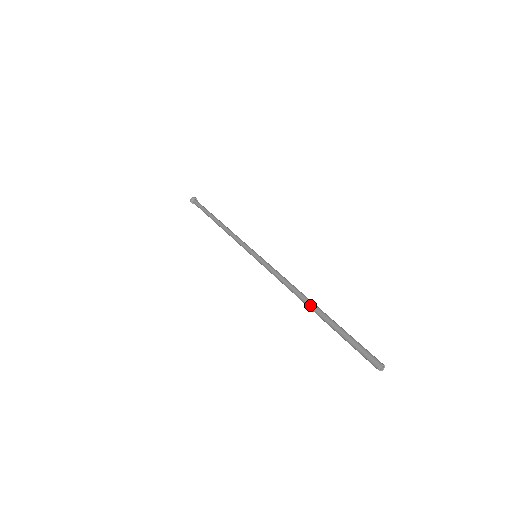
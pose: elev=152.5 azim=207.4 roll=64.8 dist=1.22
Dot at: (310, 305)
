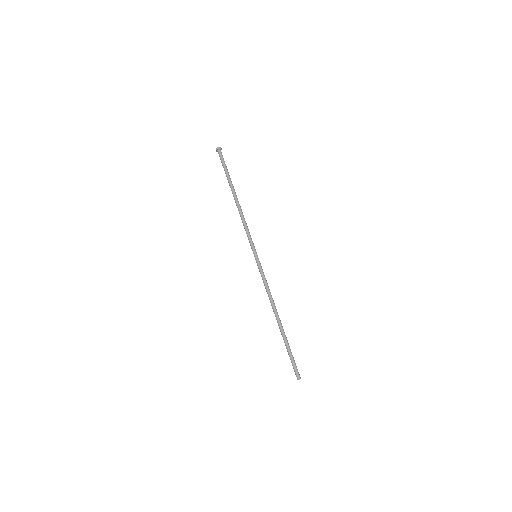
Dot at: (277, 322)
